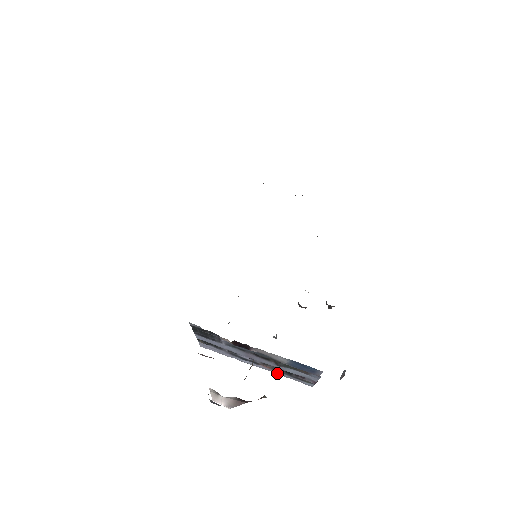
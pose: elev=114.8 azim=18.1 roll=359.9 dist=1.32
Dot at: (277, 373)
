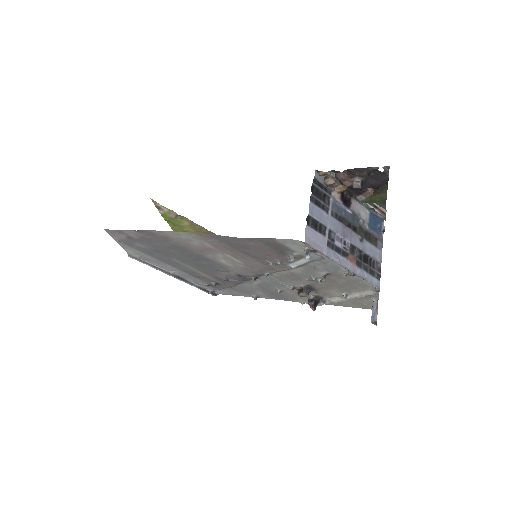
Dot at: (358, 273)
